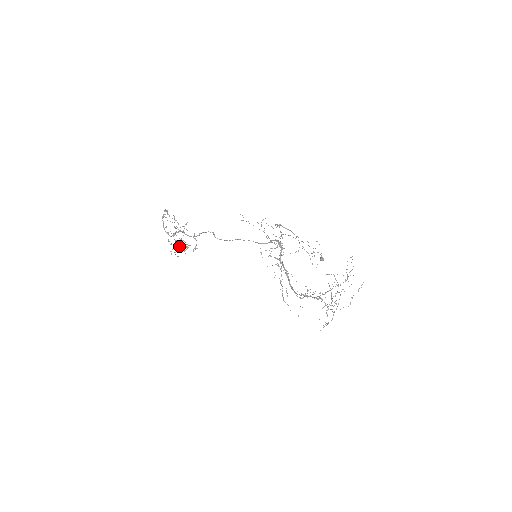
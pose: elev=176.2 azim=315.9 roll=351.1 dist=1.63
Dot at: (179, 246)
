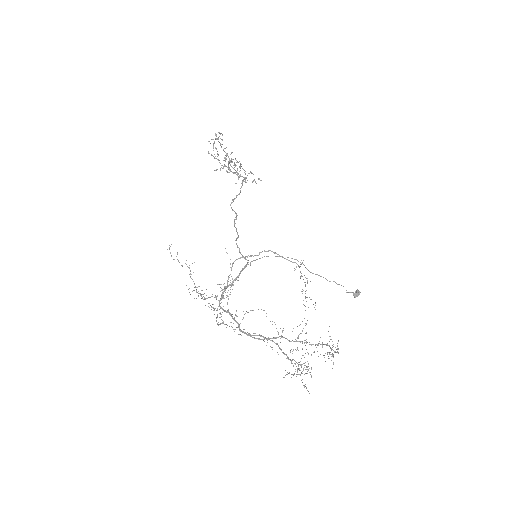
Dot at: occluded
